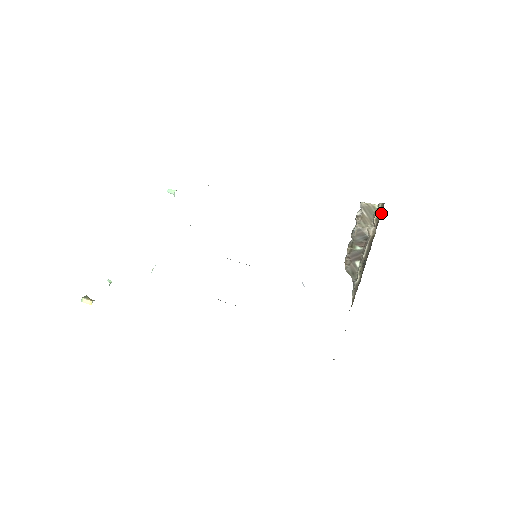
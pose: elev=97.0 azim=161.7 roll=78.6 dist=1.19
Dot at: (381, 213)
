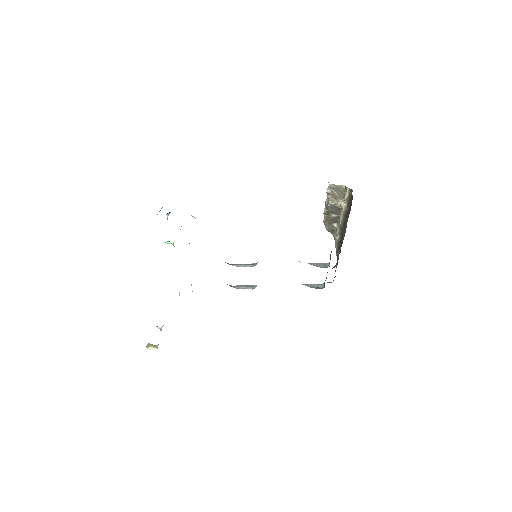
Dot at: (350, 196)
